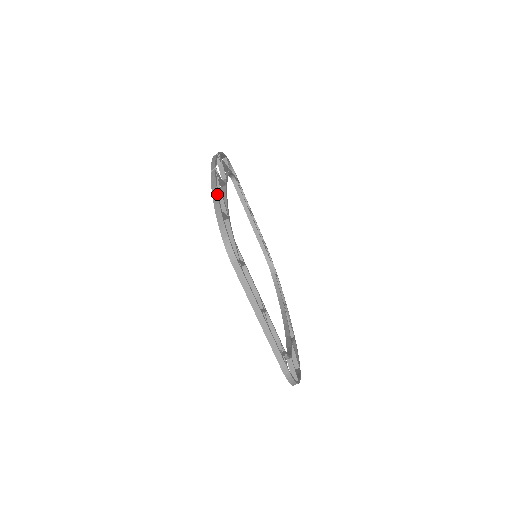
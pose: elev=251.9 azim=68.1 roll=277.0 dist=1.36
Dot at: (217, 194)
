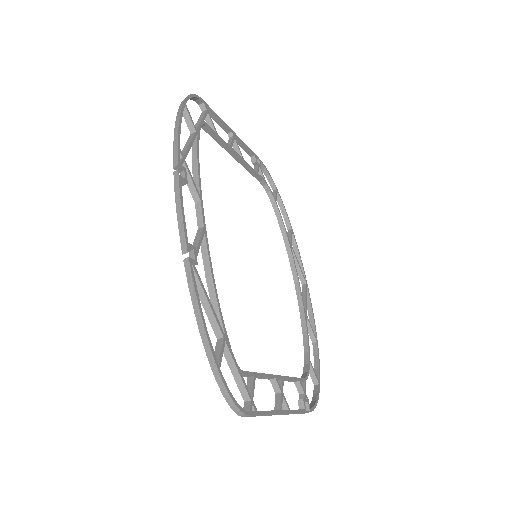
Dot at: (206, 335)
